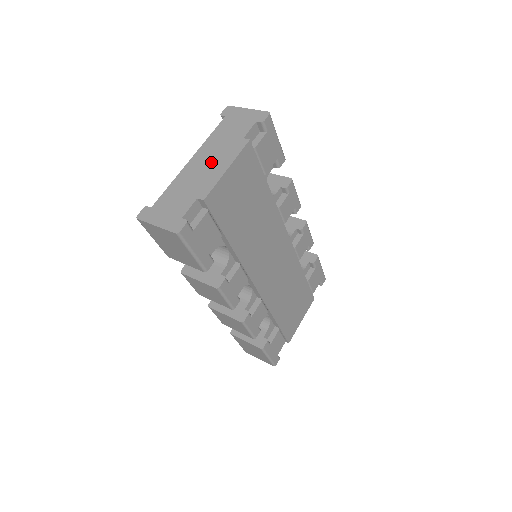
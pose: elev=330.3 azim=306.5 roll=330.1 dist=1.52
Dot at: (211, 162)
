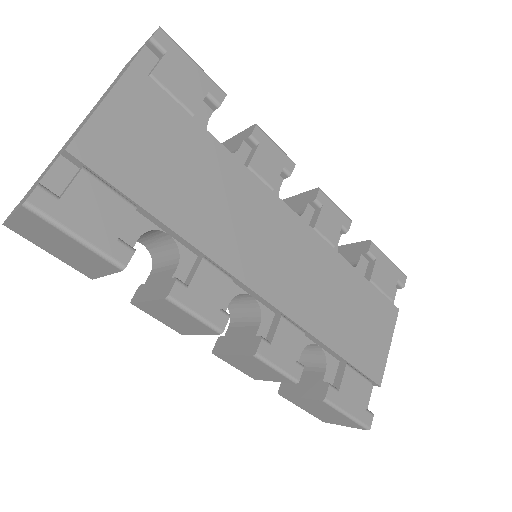
Dot at: (90, 113)
